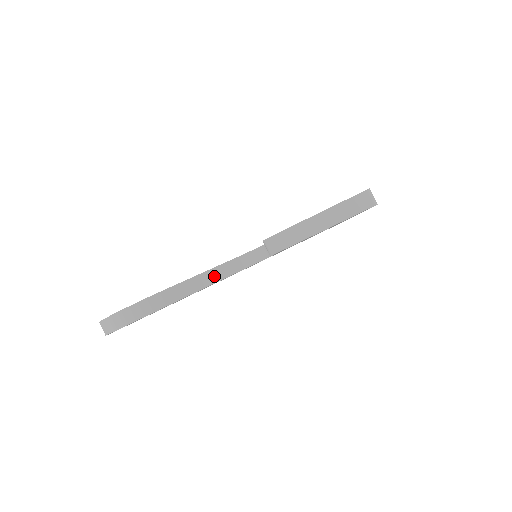
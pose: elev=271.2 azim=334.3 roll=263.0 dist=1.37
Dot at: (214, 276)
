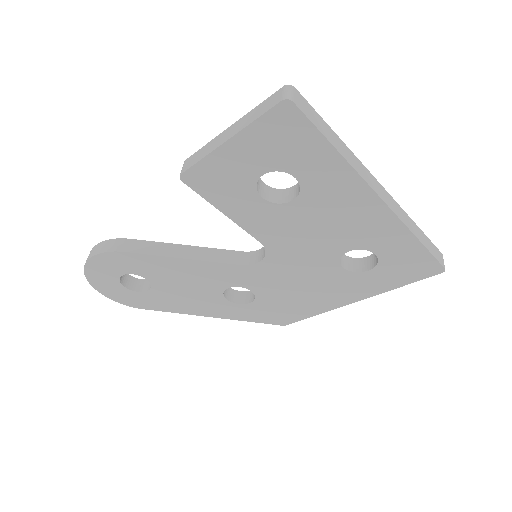
Dot at: (192, 253)
